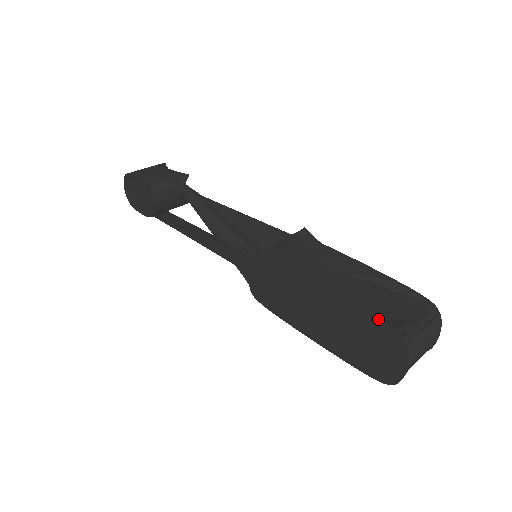
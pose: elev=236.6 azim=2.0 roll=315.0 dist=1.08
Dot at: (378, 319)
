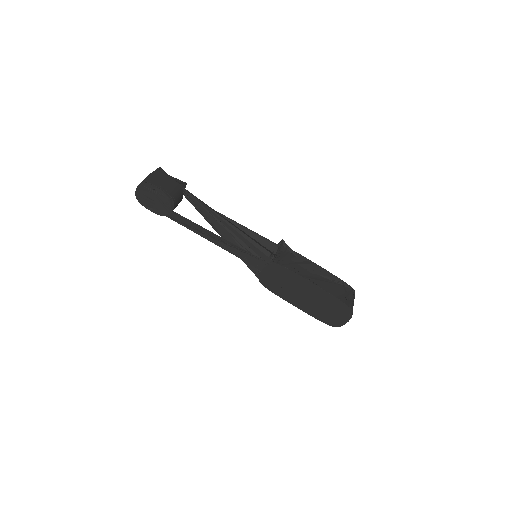
Dot at: (343, 303)
